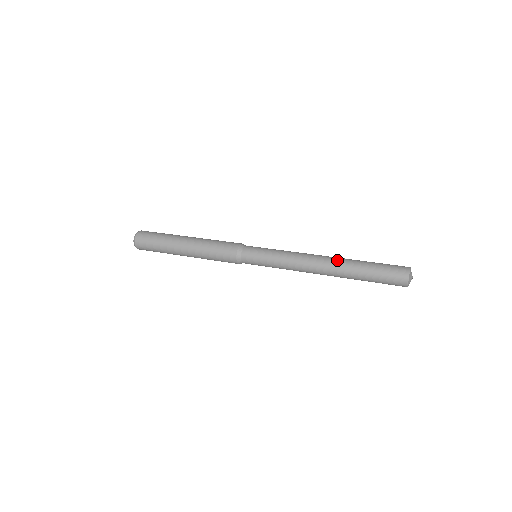
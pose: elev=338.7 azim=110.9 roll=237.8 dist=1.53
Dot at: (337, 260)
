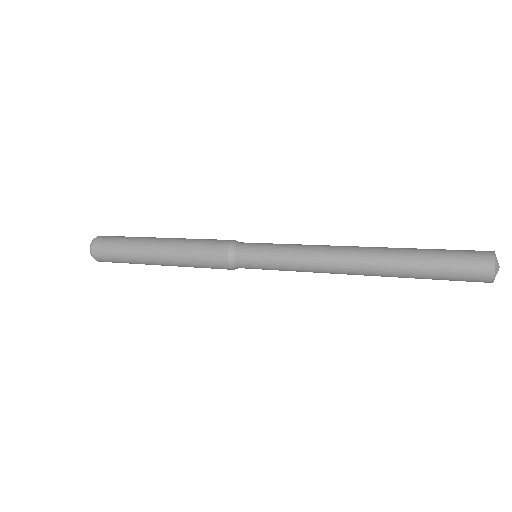
Dot at: (375, 261)
